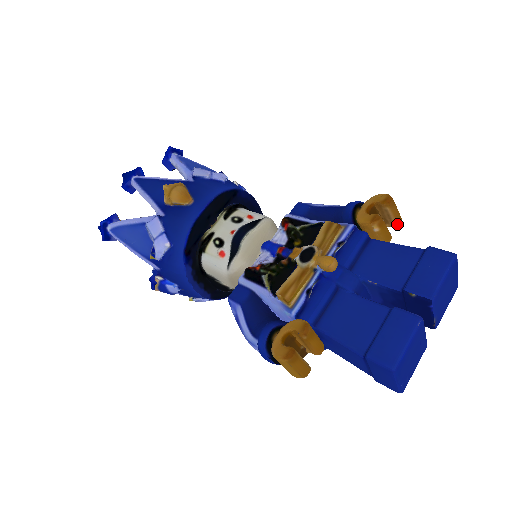
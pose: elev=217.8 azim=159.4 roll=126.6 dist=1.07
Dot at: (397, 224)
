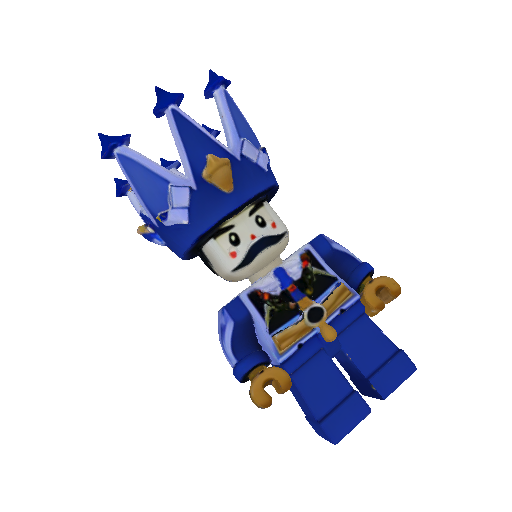
Dot at: (386, 303)
